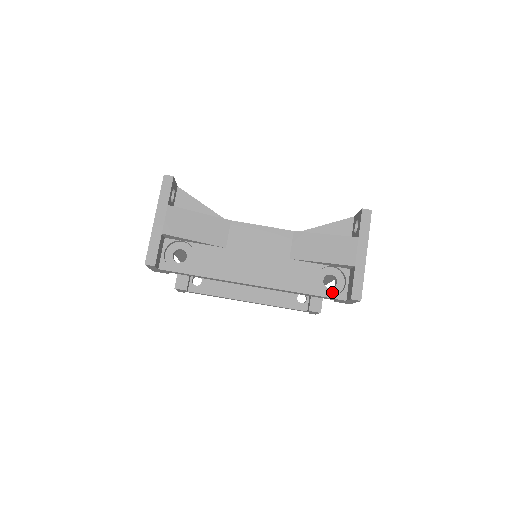
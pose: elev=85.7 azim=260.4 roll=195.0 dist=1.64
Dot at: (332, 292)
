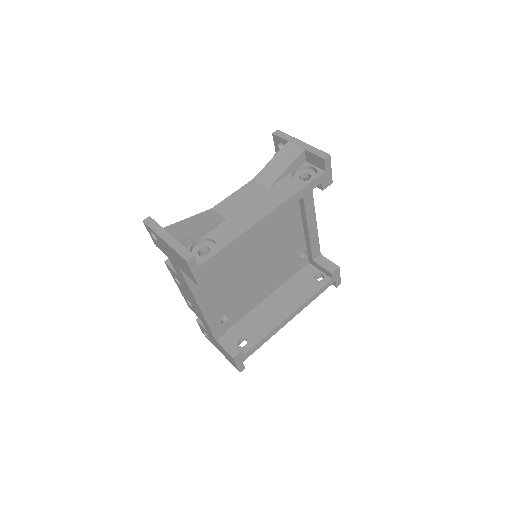
Dot at: occluded
